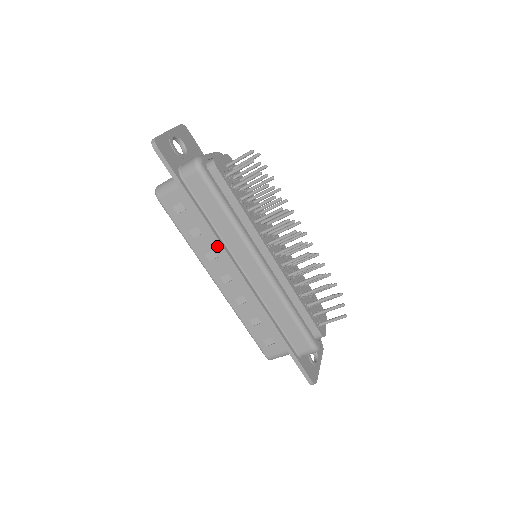
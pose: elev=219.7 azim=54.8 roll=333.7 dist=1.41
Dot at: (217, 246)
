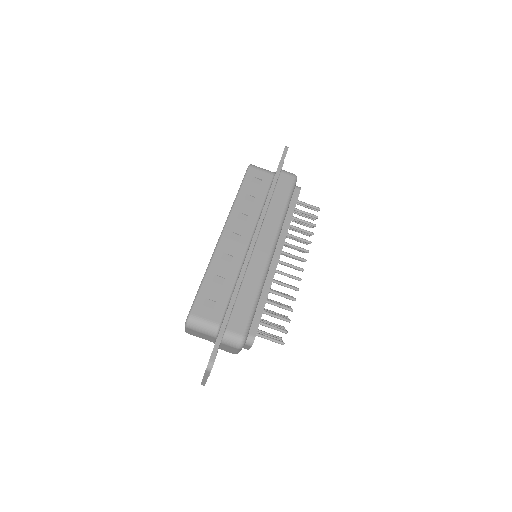
Dot at: (254, 216)
